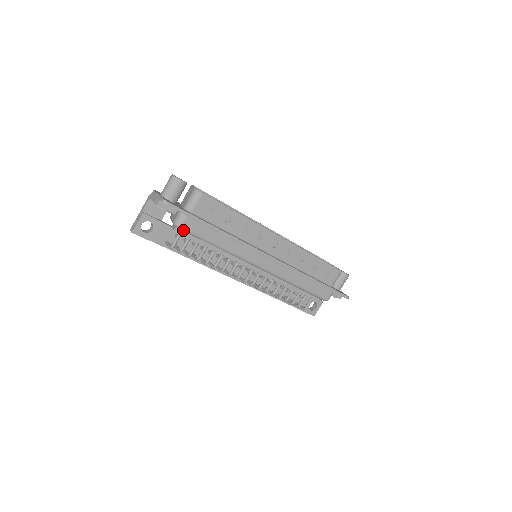
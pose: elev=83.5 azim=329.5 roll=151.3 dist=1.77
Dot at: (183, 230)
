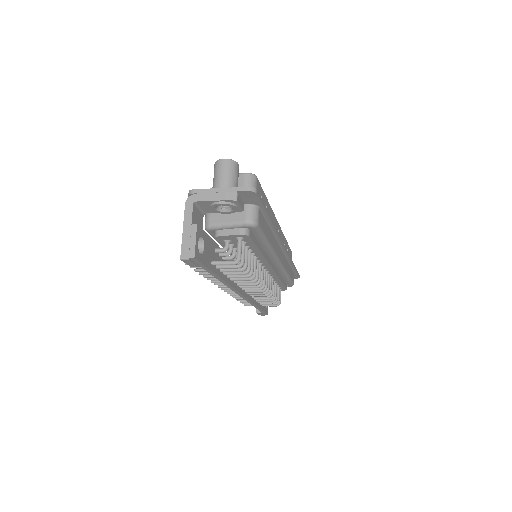
Dot at: (257, 229)
